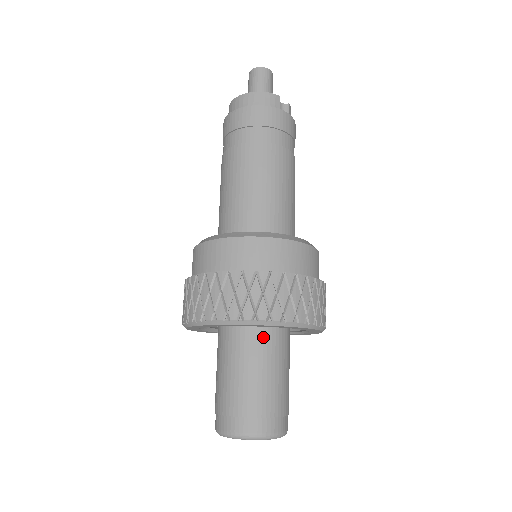
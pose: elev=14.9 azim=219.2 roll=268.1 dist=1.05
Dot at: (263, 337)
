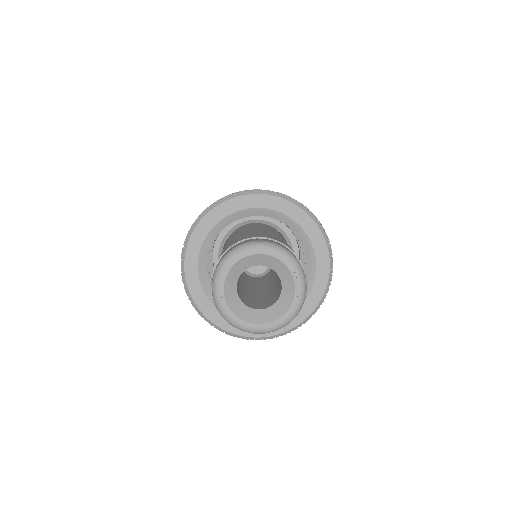
Dot at: occluded
